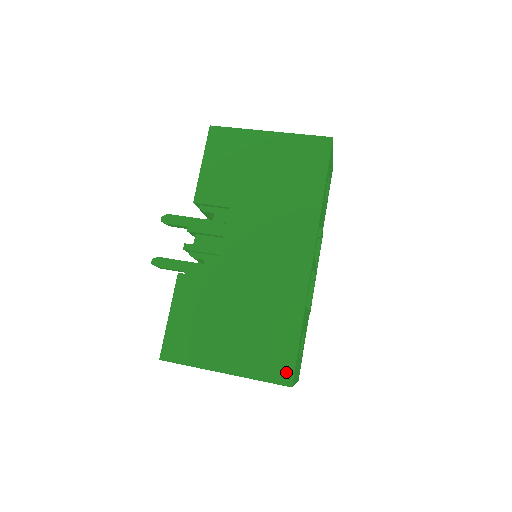
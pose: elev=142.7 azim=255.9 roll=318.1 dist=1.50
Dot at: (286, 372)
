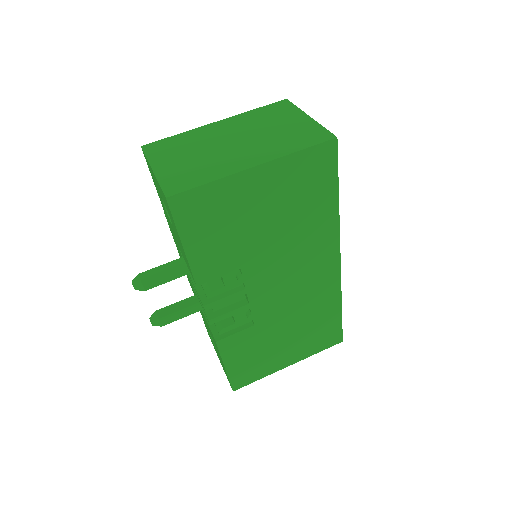
Dot at: (336, 338)
